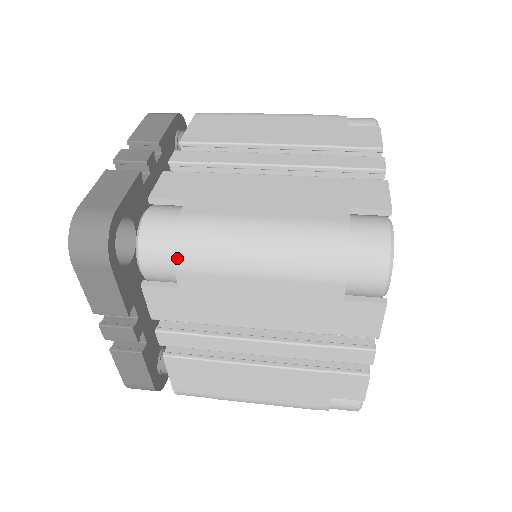
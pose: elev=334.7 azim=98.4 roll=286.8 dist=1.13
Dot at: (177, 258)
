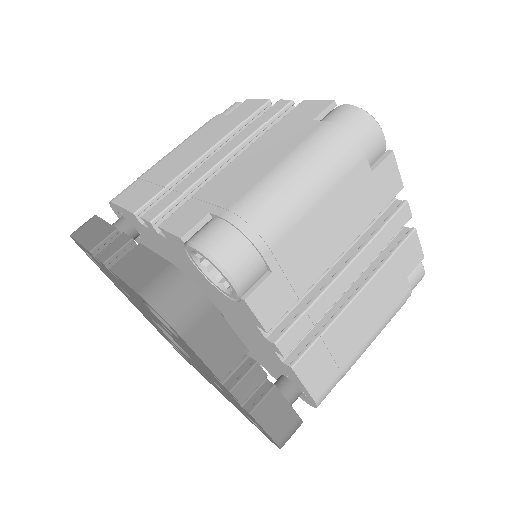
Dot at: (256, 243)
